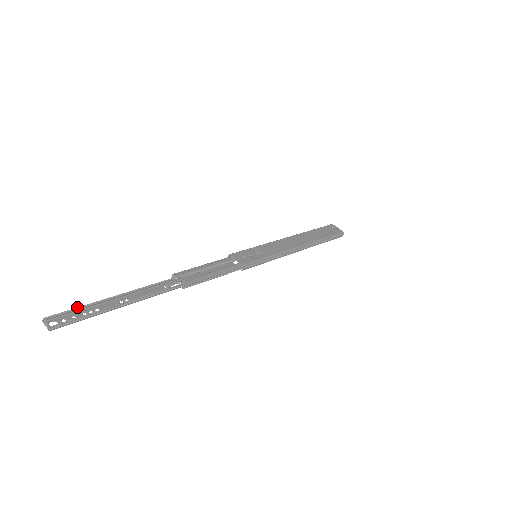
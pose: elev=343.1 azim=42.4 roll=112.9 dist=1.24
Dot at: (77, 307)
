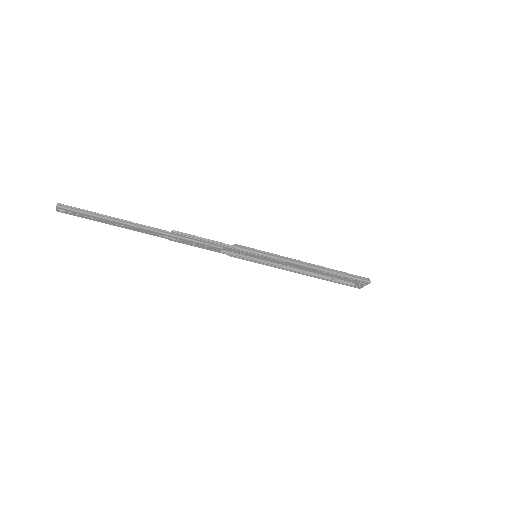
Dot at: occluded
